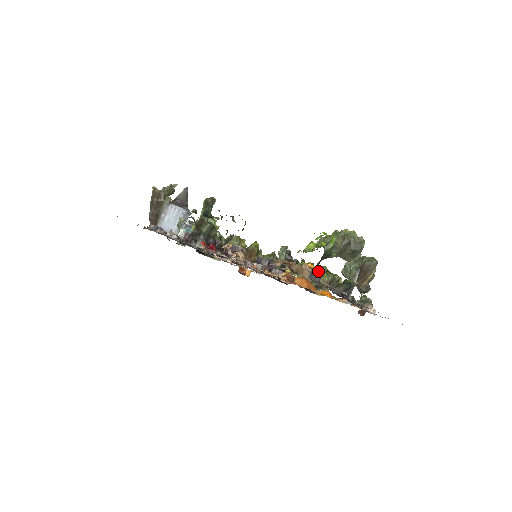
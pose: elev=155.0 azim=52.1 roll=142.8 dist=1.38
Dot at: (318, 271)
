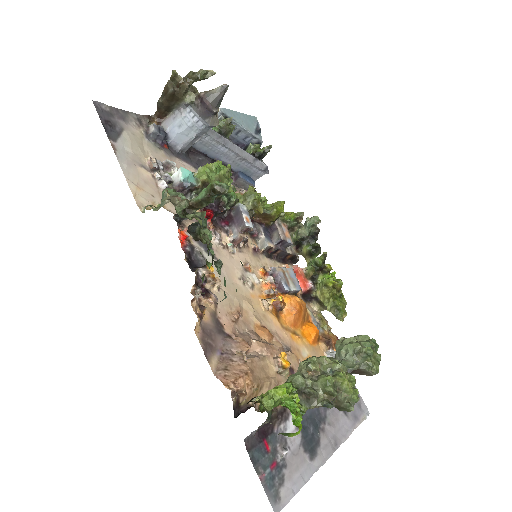
Dot at: (329, 286)
